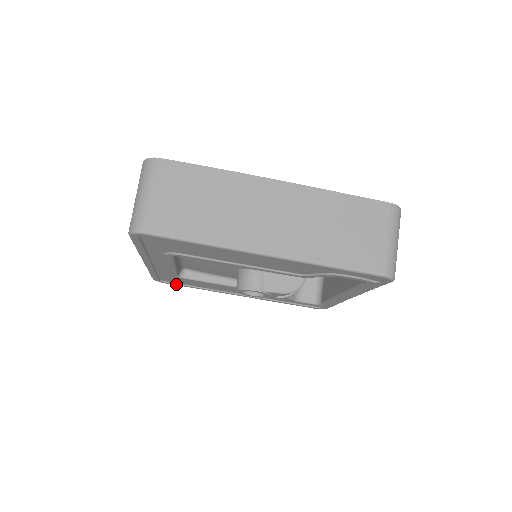
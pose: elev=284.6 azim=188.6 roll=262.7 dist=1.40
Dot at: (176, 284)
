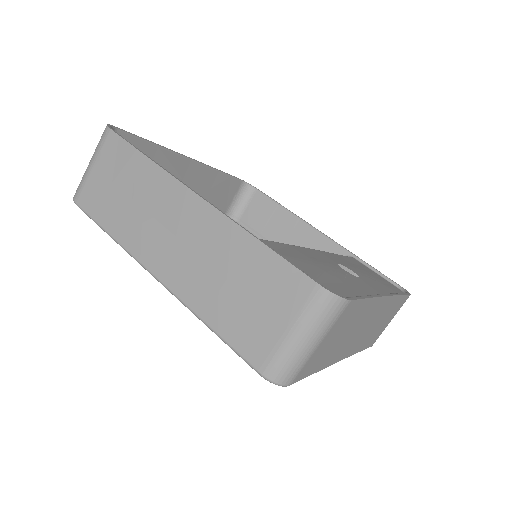
Dot at: occluded
